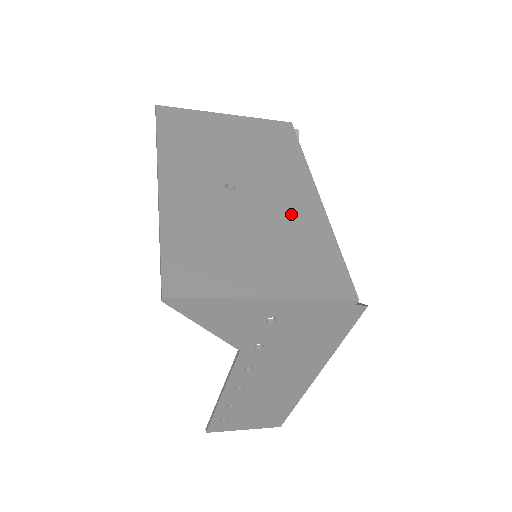
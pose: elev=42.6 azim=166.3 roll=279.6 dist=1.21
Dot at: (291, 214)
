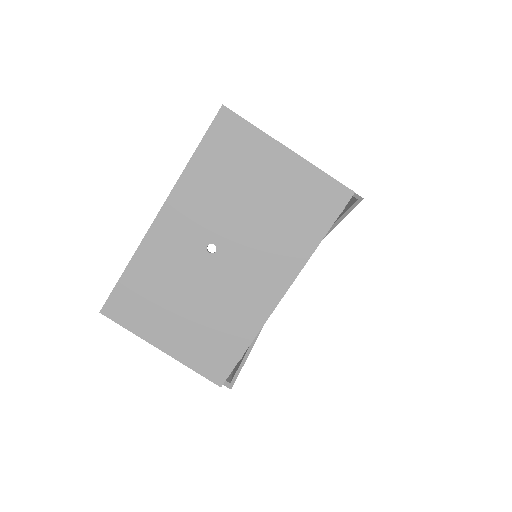
Dot at: (239, 300)
